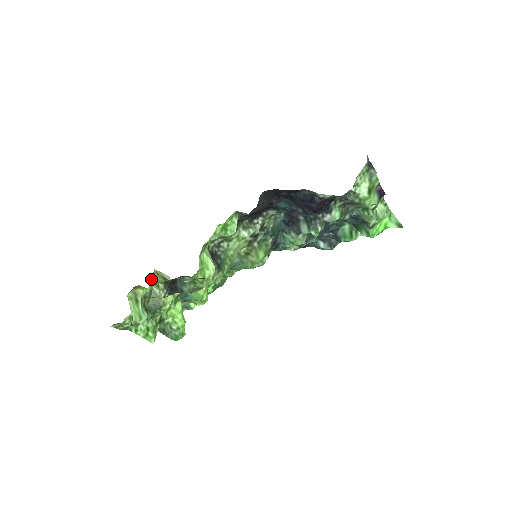
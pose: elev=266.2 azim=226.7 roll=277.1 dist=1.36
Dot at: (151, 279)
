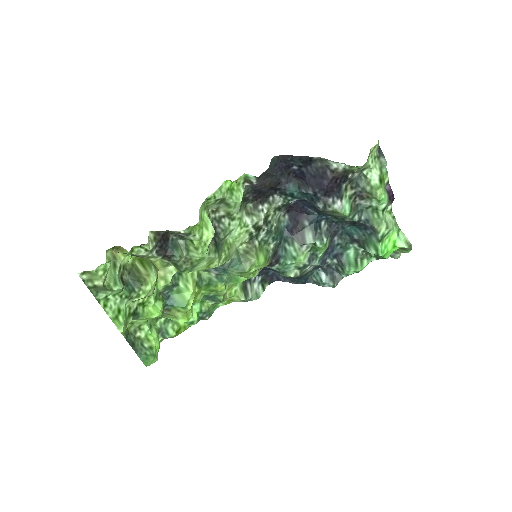
Dot at: occluded
